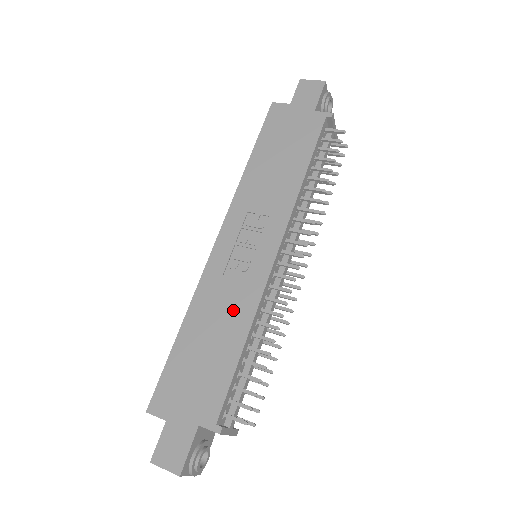
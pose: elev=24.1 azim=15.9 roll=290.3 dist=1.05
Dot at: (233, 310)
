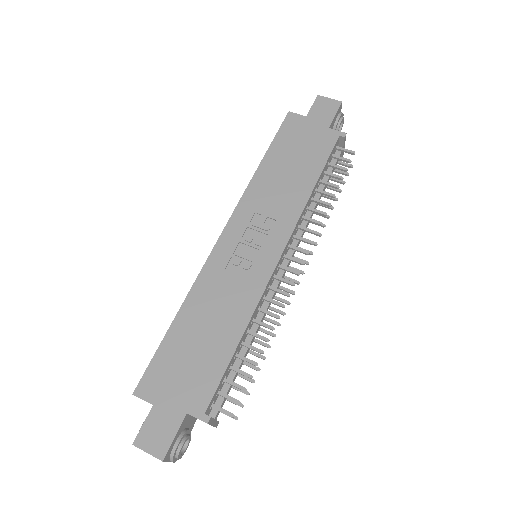
Dot at: (232, 305)
